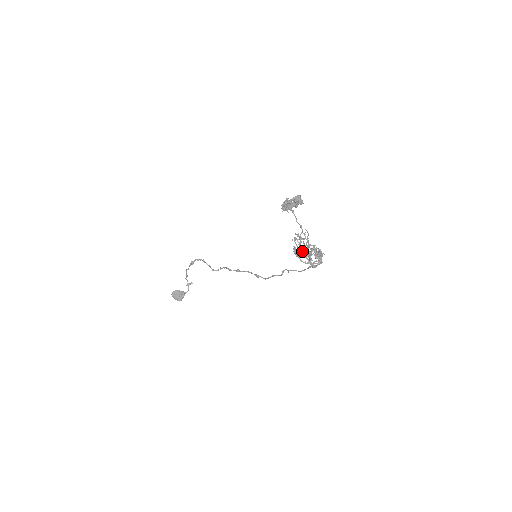
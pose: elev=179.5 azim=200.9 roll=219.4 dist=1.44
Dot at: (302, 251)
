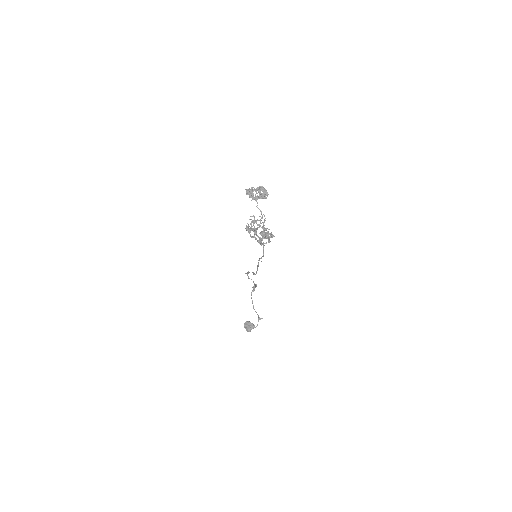
Dot at: occluded
